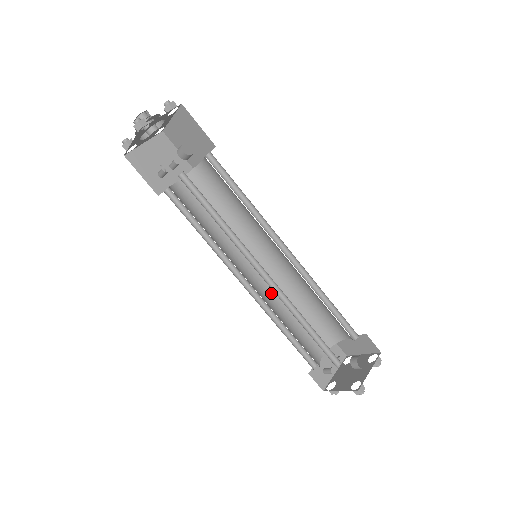
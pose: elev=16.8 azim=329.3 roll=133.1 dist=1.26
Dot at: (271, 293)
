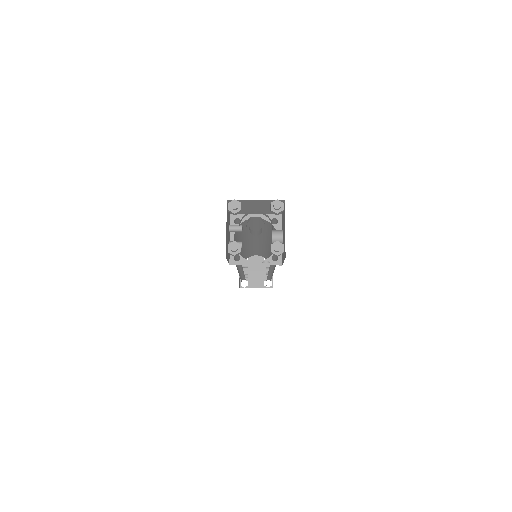
Dot at: occluded
